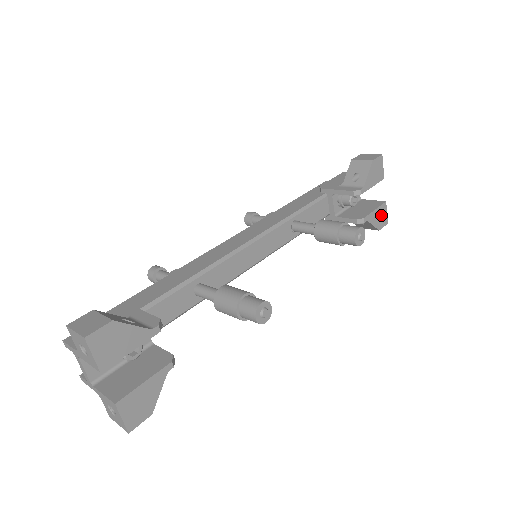
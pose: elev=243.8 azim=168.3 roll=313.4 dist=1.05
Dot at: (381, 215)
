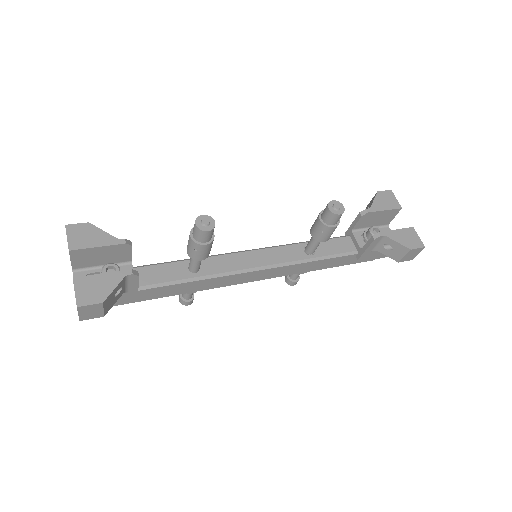
Dot at: (409, 237)
